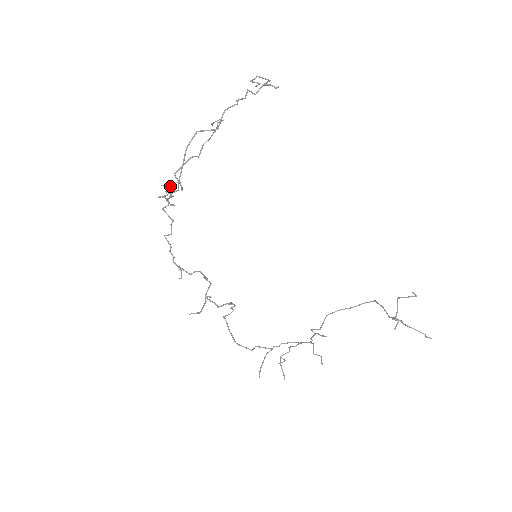
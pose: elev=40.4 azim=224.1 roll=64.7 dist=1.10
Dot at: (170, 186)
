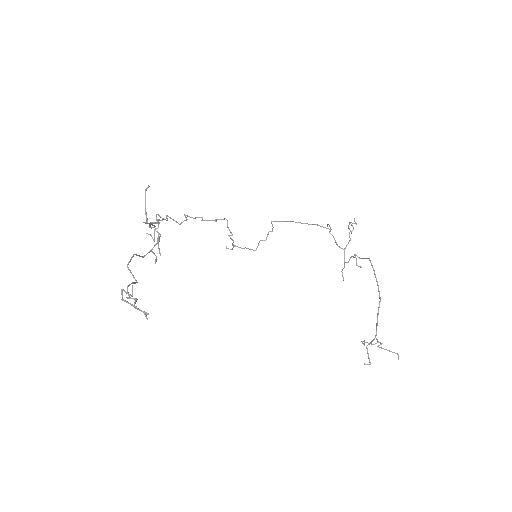
Dot at: (152, 238)
